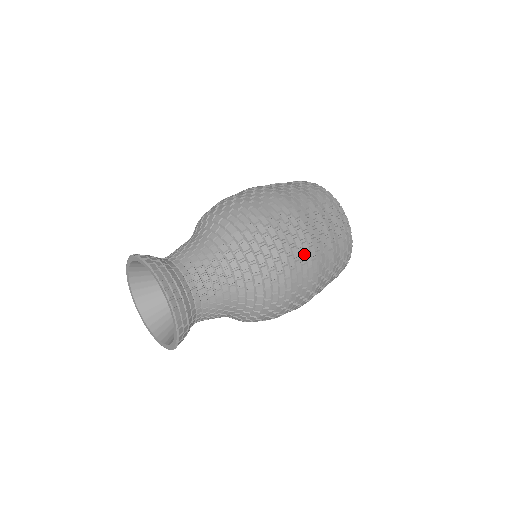
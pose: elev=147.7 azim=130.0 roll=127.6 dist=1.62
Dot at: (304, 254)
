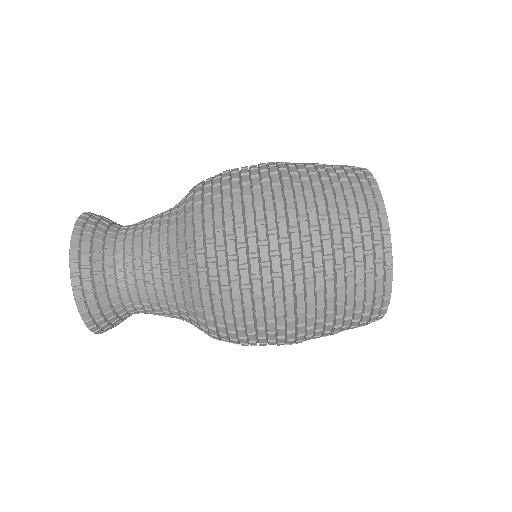
Dot at: (274, 293)
